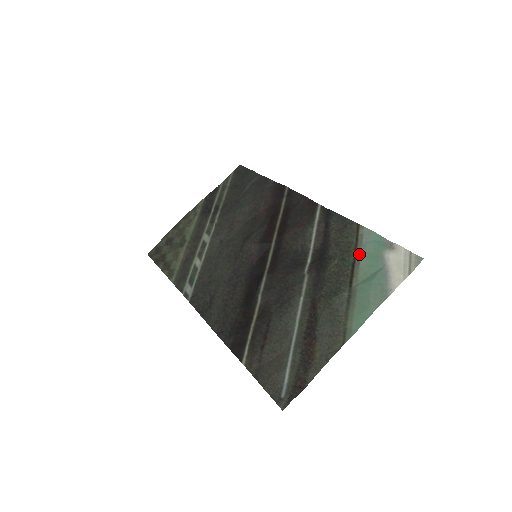
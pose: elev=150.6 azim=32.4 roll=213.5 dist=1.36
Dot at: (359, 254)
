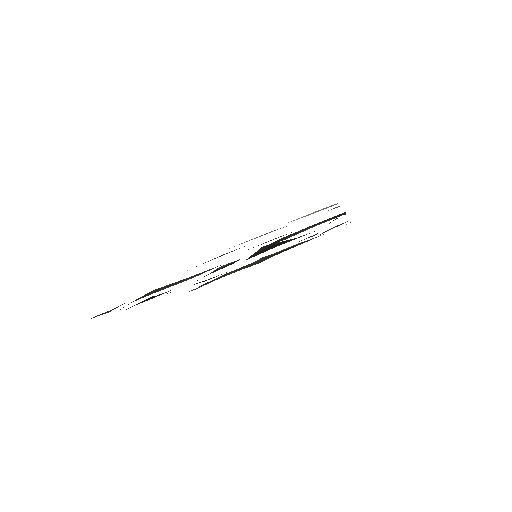
Dot at: occluded
